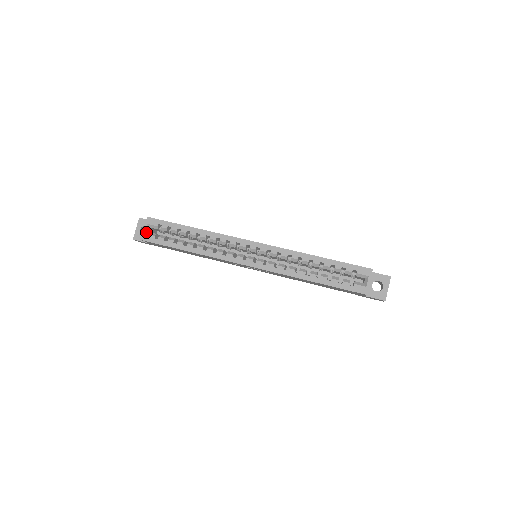
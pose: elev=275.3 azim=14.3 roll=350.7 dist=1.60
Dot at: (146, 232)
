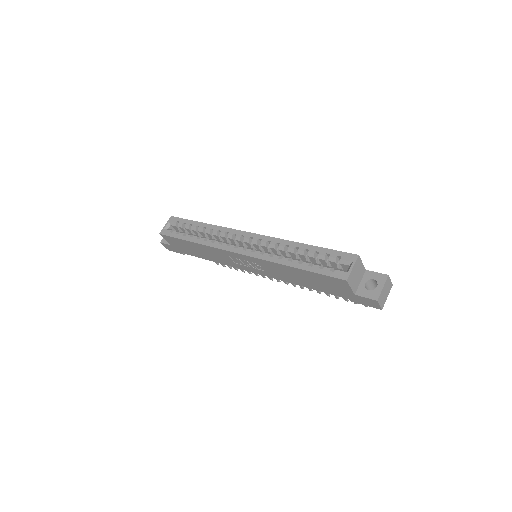
Dot at: (166, 228)
